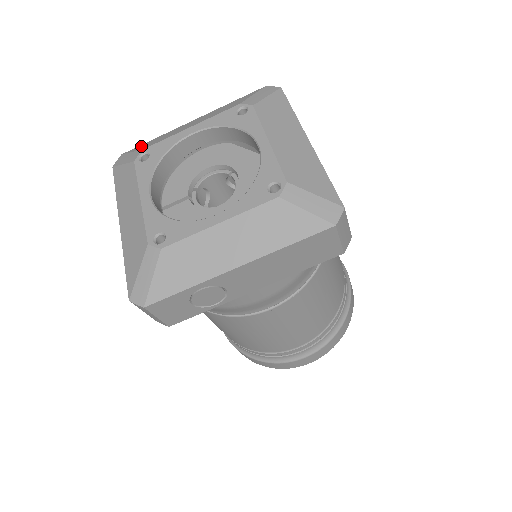
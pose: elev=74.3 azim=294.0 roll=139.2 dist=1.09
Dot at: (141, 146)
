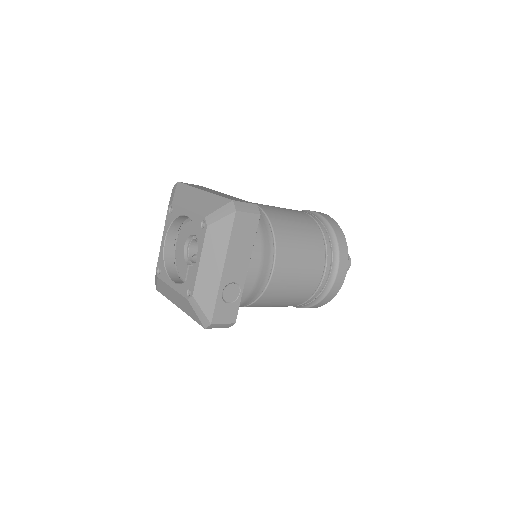
Dot at: occluded
